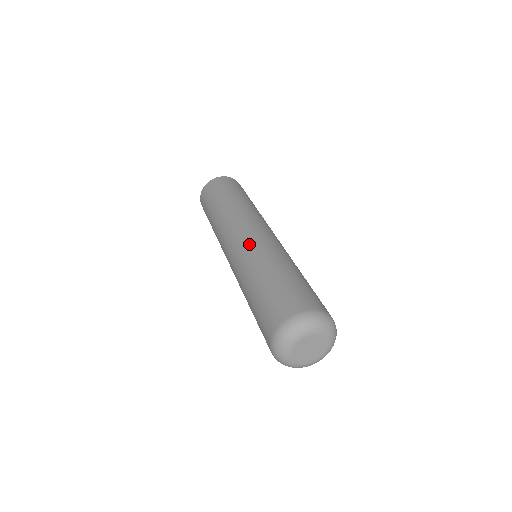
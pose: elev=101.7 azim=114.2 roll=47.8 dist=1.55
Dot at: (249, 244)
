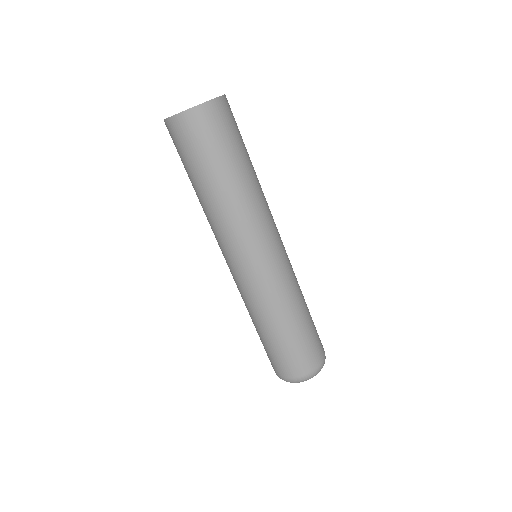
Dot at: (258, 284)
